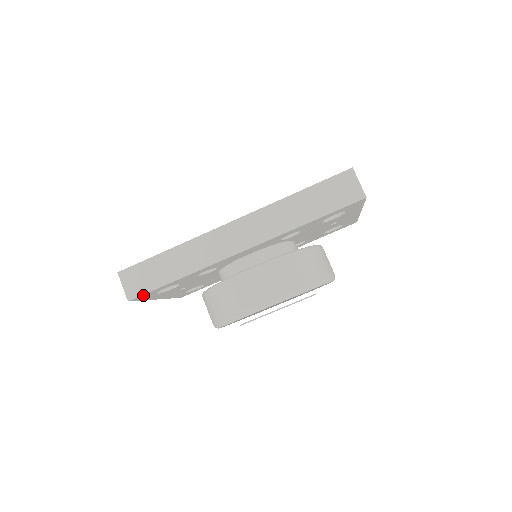
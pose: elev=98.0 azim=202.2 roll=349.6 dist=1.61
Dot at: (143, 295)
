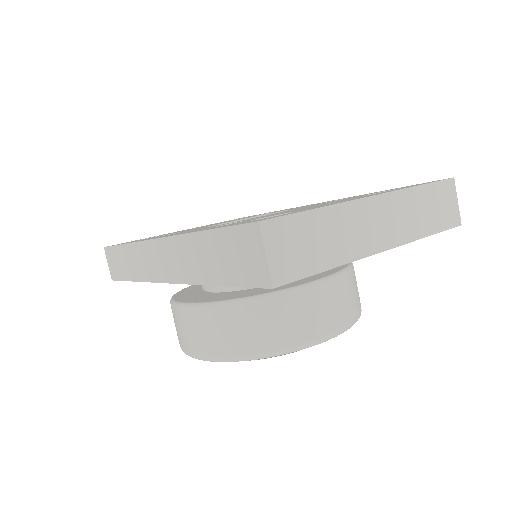
Dot at: occluded
